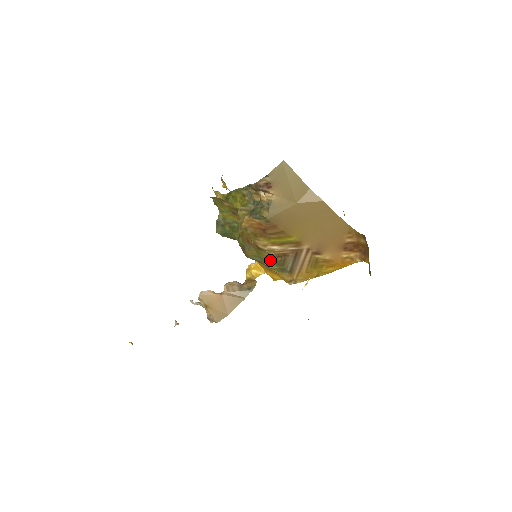
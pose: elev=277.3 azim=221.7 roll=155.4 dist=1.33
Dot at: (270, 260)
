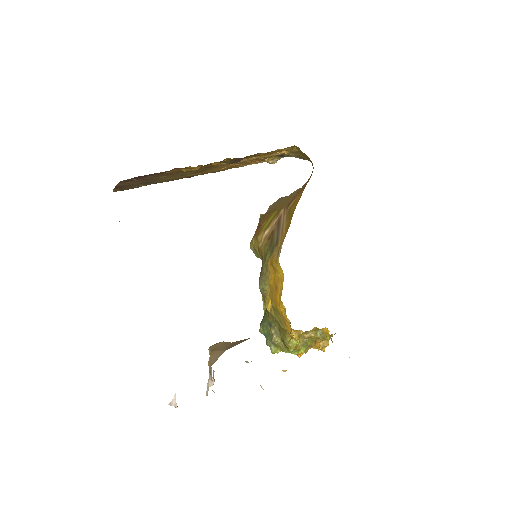
Dot at: (266, 254)
